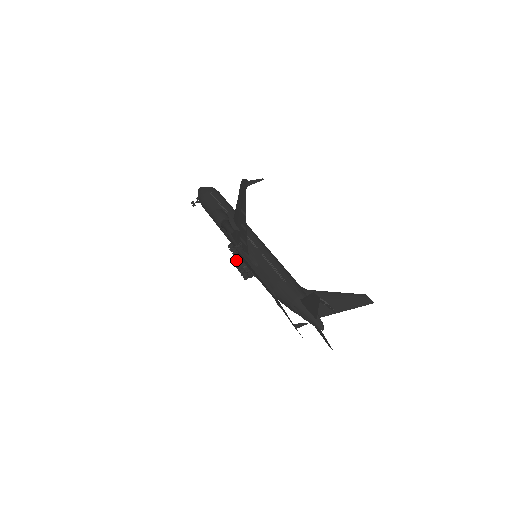
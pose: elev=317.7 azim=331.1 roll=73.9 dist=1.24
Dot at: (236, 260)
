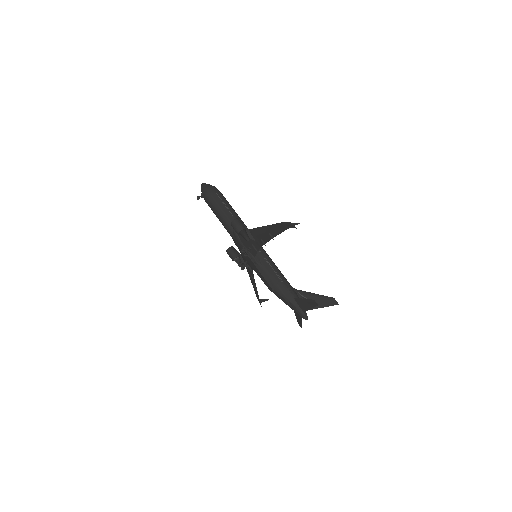
Dot at: (231, 251)
